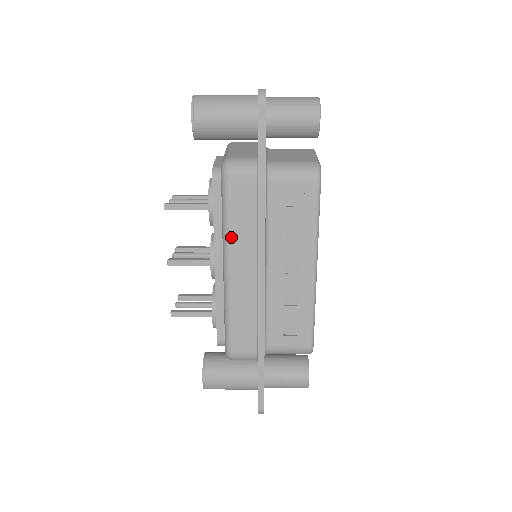
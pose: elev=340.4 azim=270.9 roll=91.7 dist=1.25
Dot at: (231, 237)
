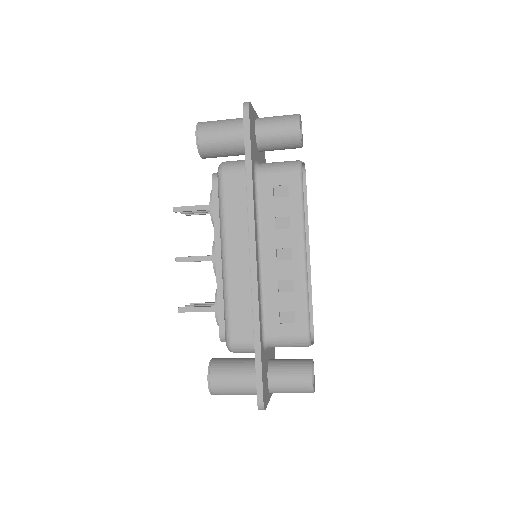
Dot at: (226, 226)
